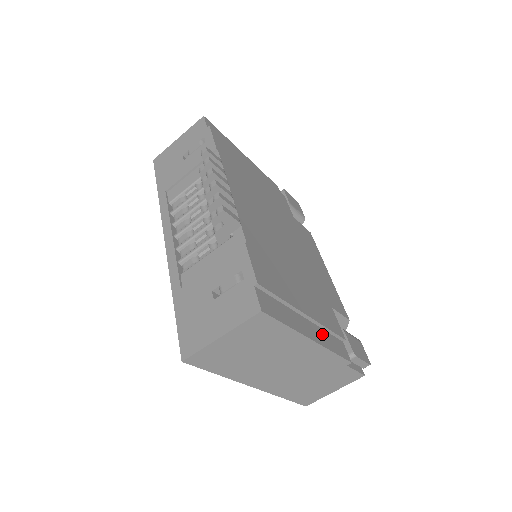
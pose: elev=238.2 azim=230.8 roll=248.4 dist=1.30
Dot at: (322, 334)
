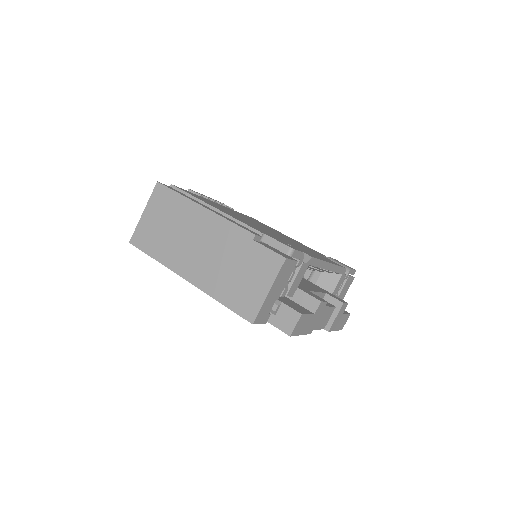
Dot at: occluded
